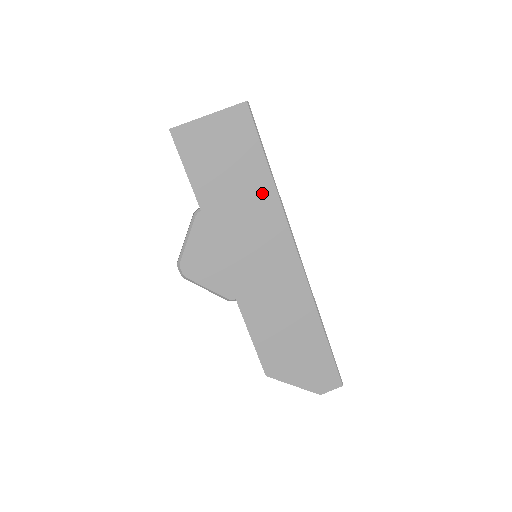
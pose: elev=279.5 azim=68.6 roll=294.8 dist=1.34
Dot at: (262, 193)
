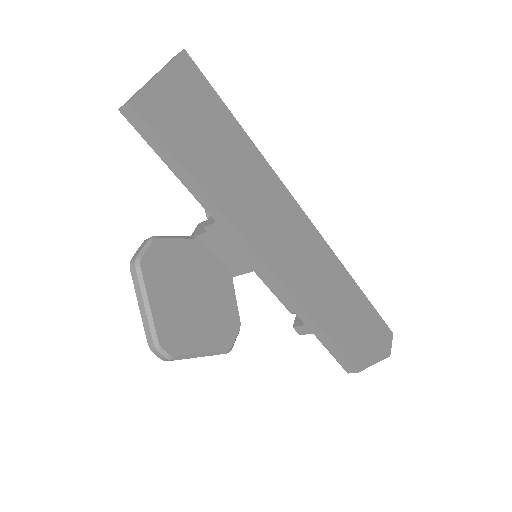
Dot at: (251, 159)
